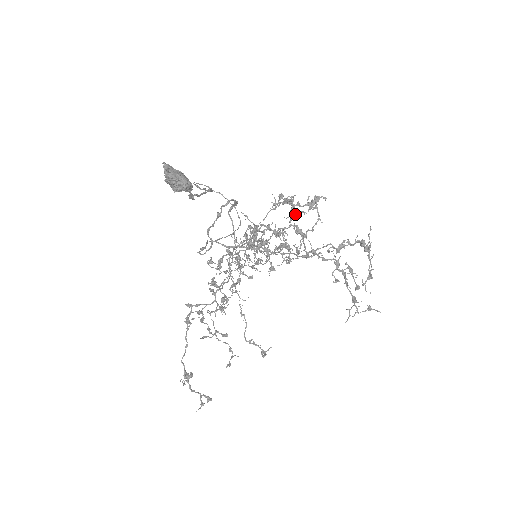
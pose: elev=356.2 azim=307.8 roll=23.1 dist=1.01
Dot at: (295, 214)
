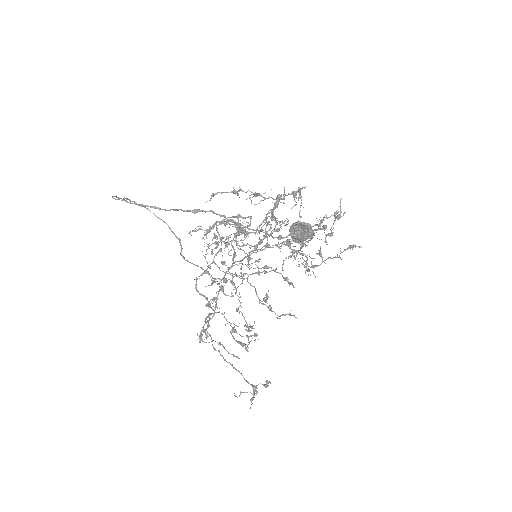
Dot at: (277, 207)
